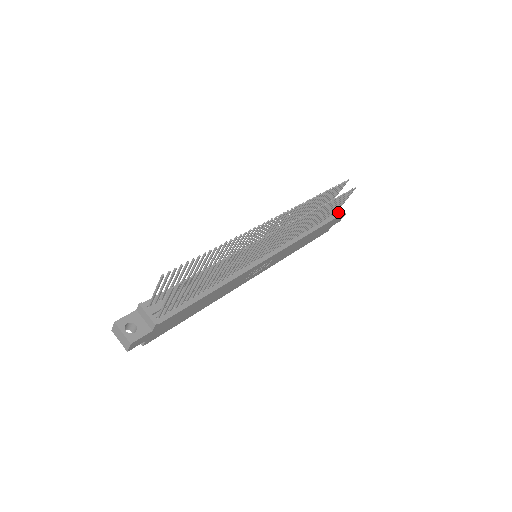
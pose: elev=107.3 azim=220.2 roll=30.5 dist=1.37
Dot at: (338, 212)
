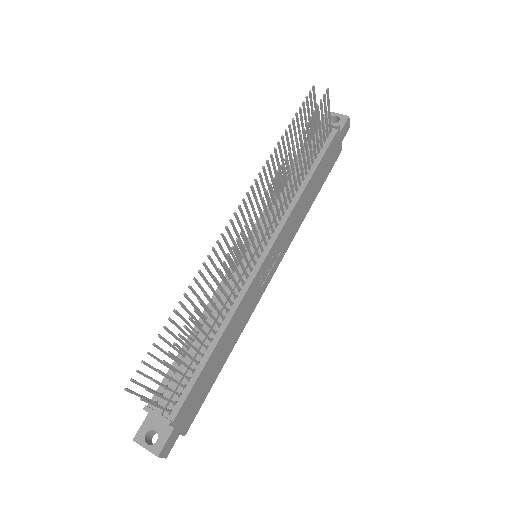
Dot at: (334, 125)
